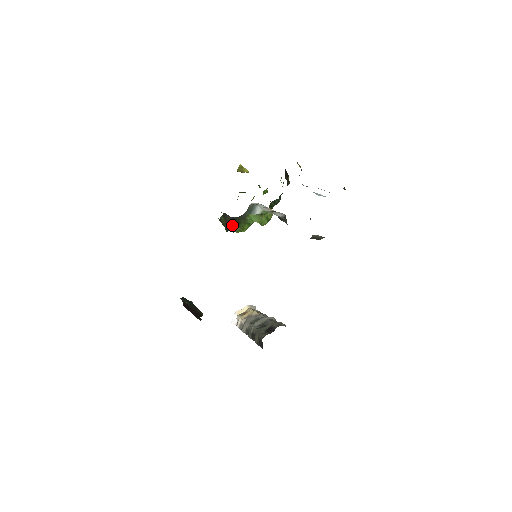
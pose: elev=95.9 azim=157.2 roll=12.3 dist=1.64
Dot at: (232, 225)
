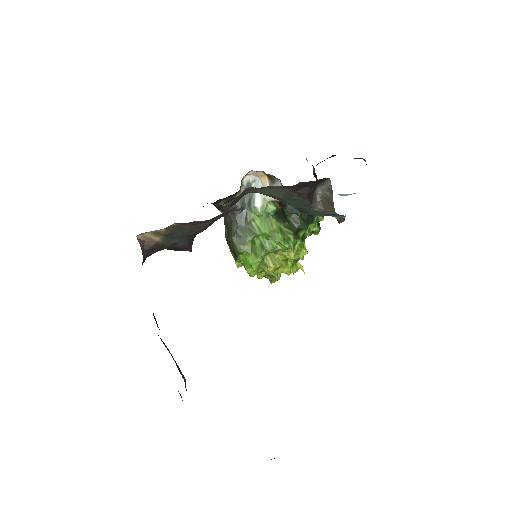
Dot at: (234, 234)
